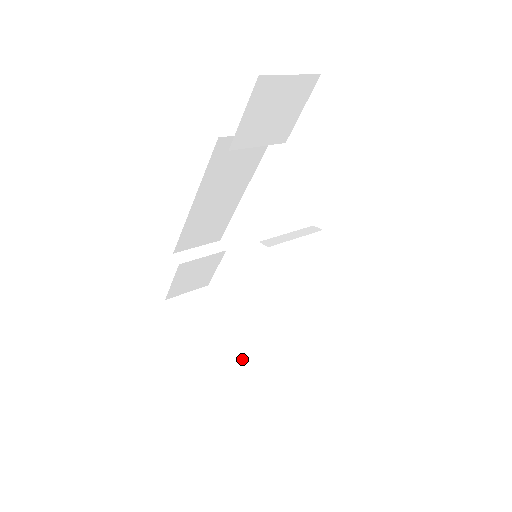
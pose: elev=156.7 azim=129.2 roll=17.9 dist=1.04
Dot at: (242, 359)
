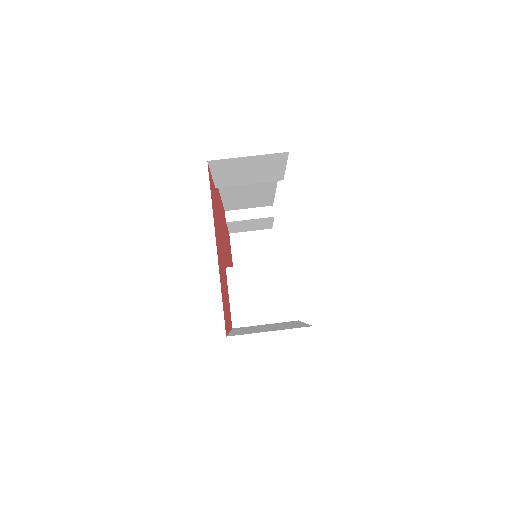
Dot at: occluded
